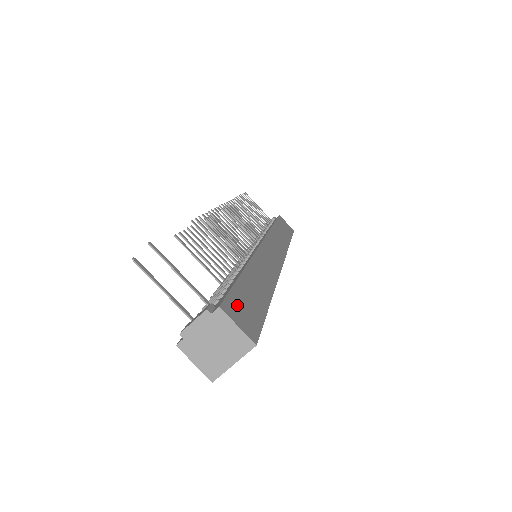
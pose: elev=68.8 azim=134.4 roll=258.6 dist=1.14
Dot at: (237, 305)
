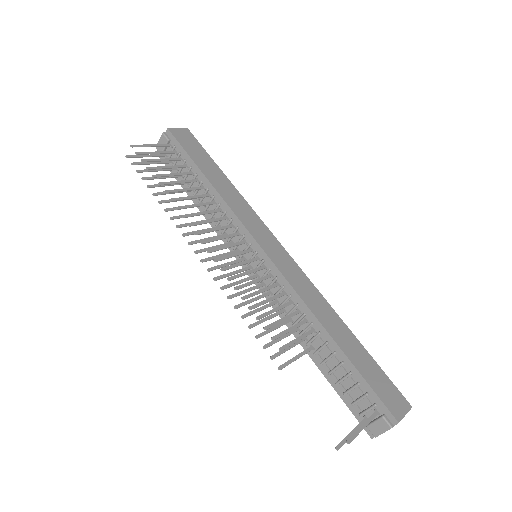
Dot at: (386, 397)
